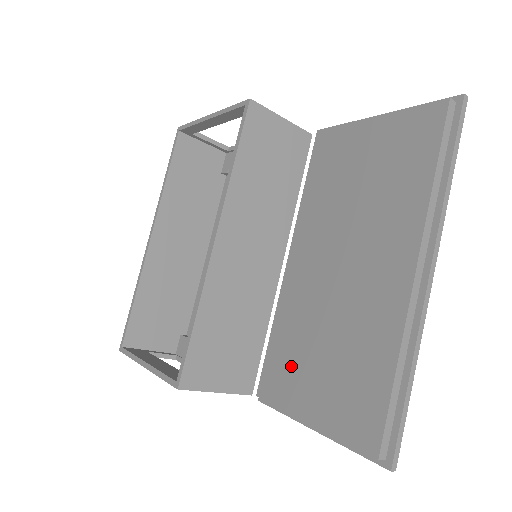
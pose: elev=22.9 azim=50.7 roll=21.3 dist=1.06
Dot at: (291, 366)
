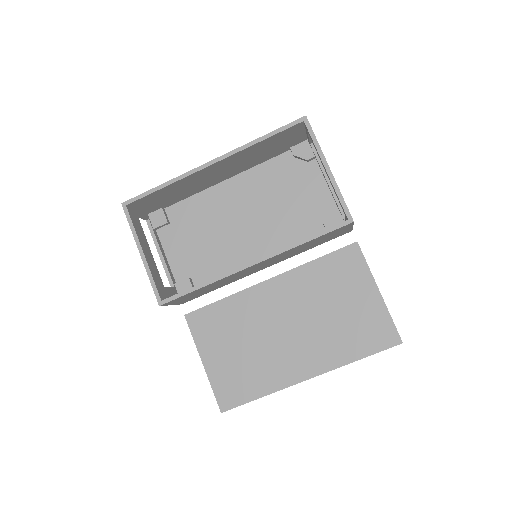
Dot at: (219, 332)
